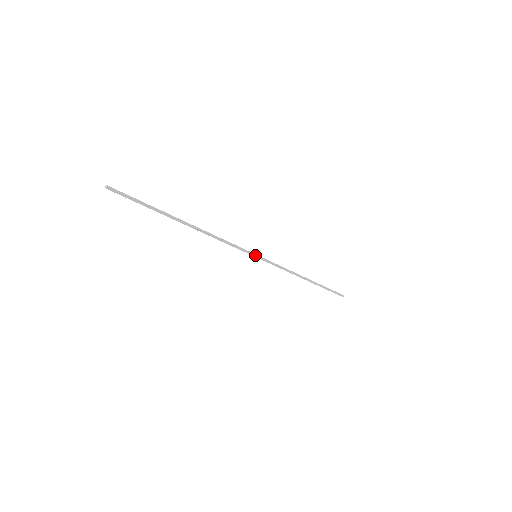
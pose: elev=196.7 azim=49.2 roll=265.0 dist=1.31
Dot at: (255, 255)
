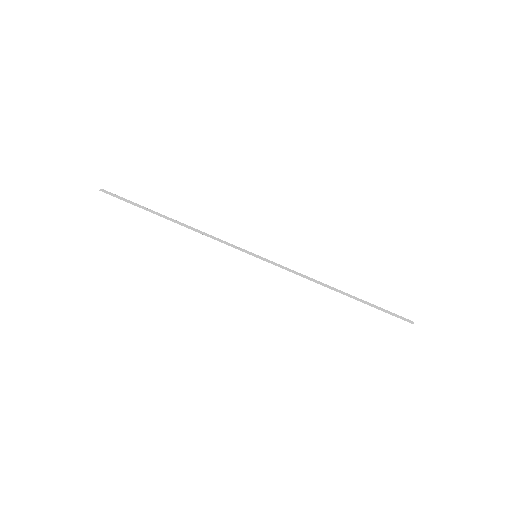
Dot at: (254, 254)
